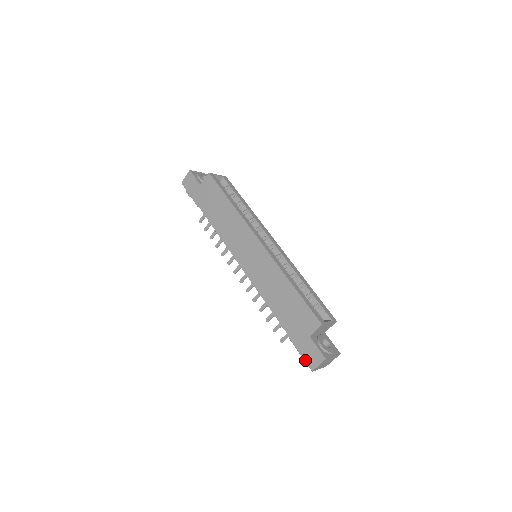
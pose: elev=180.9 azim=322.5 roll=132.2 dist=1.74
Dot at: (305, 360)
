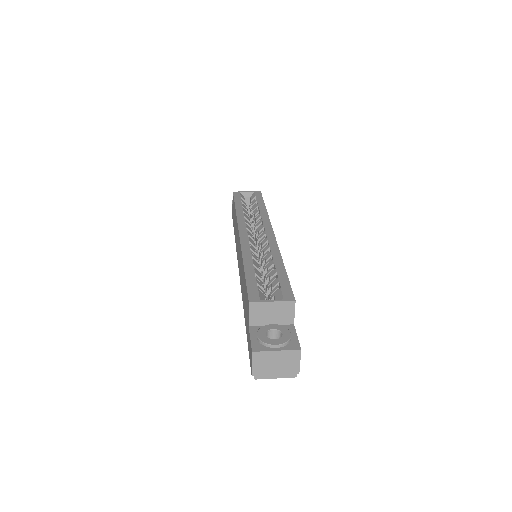
Dot at: occluded
